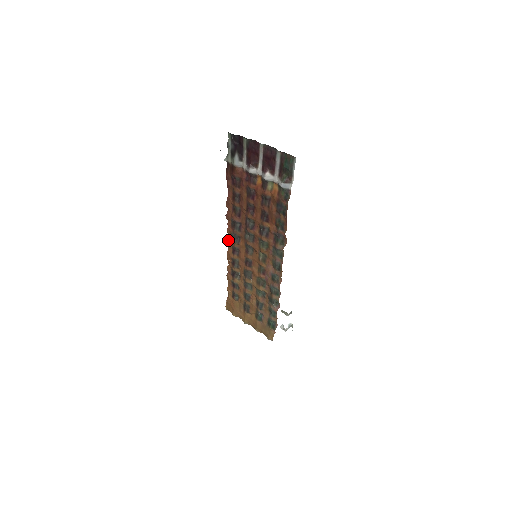
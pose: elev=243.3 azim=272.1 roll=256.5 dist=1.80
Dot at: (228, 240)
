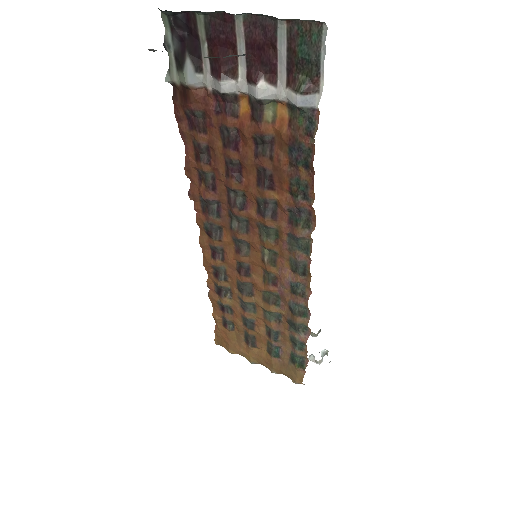
Dot at: (200, 236)
